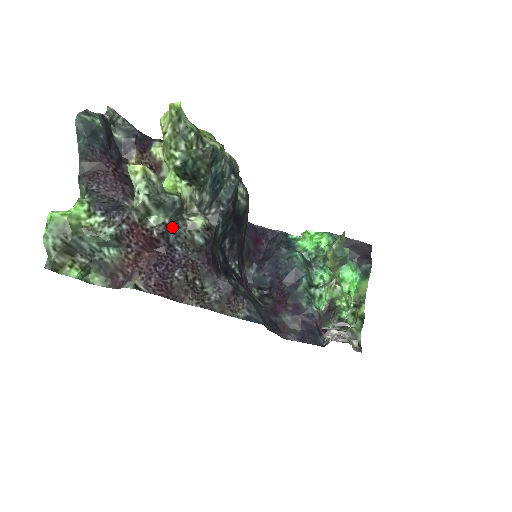
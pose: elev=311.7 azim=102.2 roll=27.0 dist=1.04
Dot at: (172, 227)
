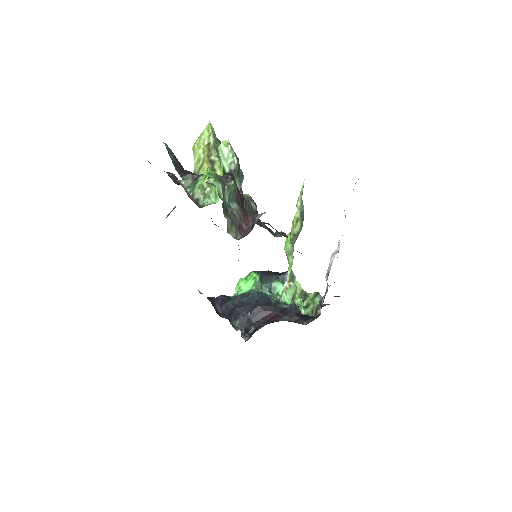
Dot at: occluded
